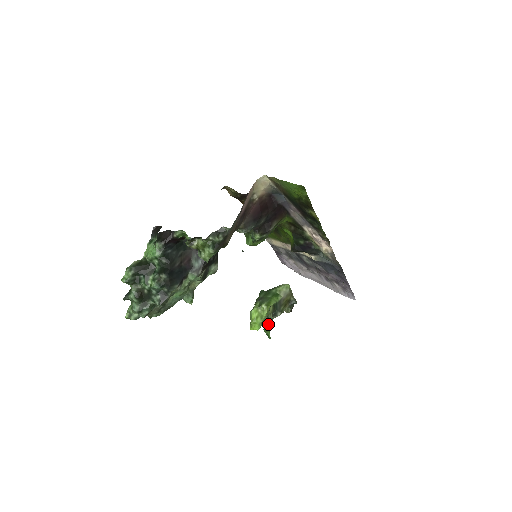
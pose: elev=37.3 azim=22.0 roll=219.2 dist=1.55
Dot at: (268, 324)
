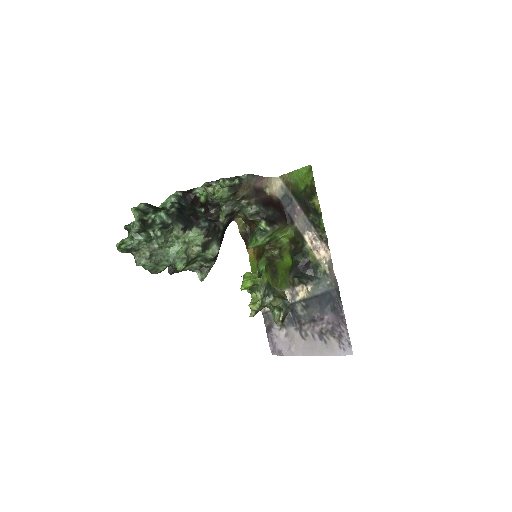
Dot at: (258, 303)
